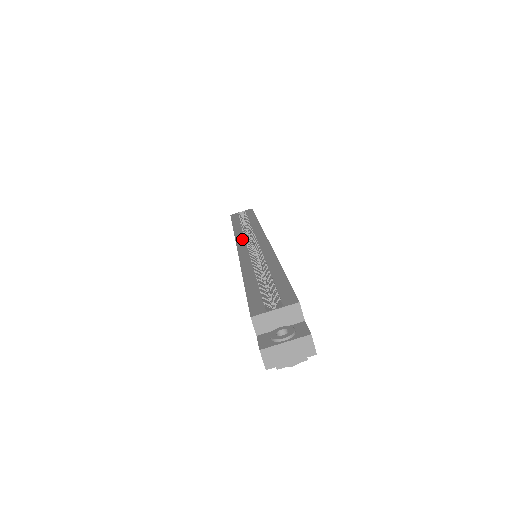
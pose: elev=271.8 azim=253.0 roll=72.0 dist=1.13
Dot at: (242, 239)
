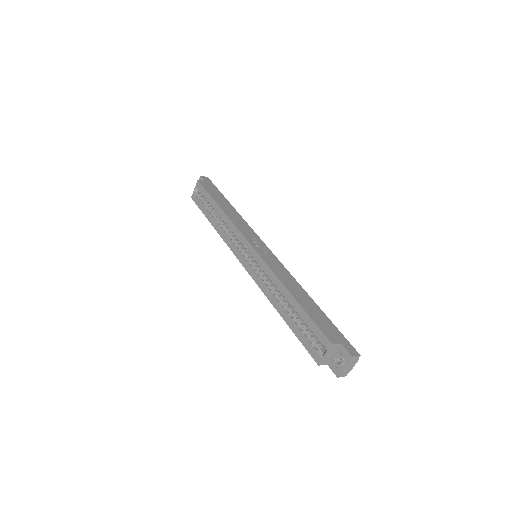
Dot at: (237, 252)
